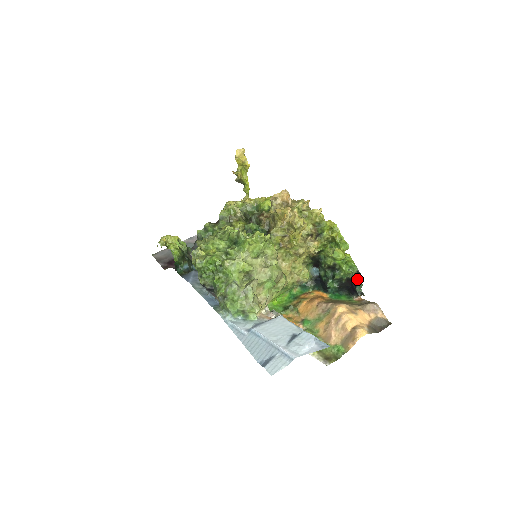
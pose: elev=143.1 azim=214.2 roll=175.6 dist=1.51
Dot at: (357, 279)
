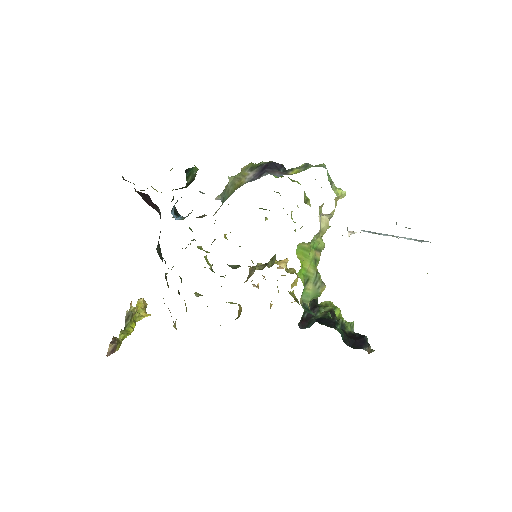
Dot at: (360, 335)
